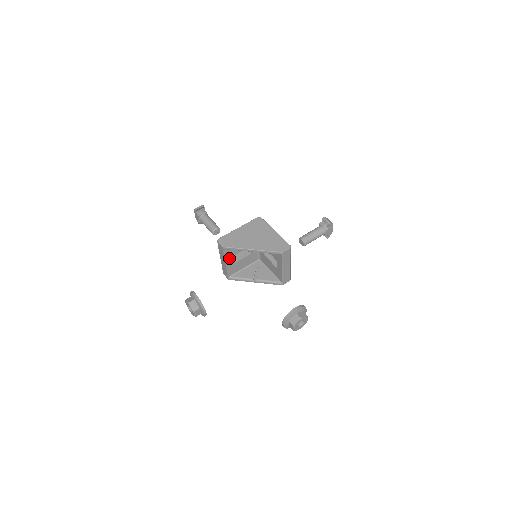
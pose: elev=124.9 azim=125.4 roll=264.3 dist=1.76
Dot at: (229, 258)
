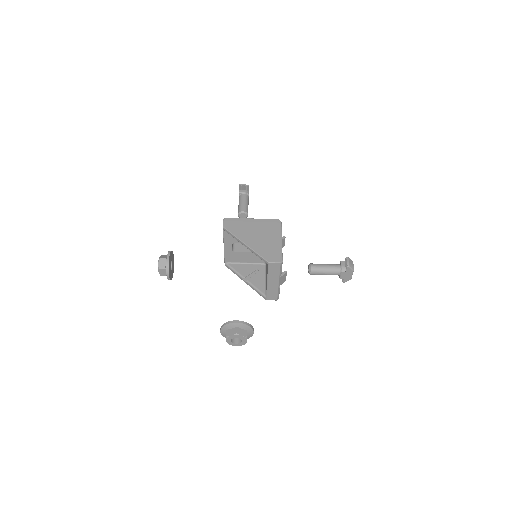
Dot at: (229, 243)
